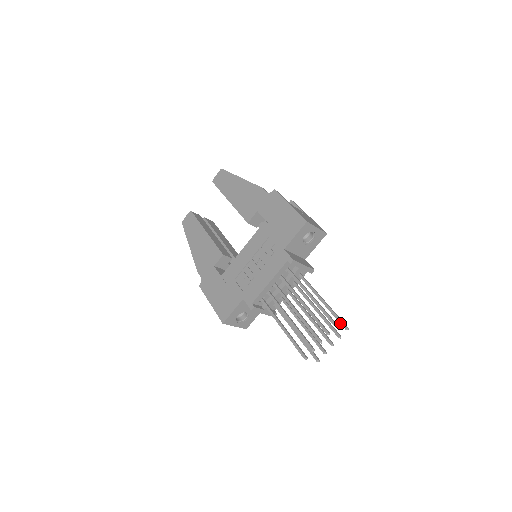
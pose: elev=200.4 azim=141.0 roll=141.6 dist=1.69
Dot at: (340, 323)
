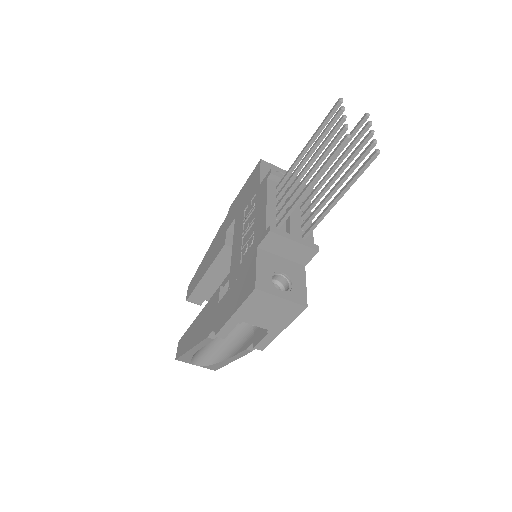
Dot at: (357, 125)
